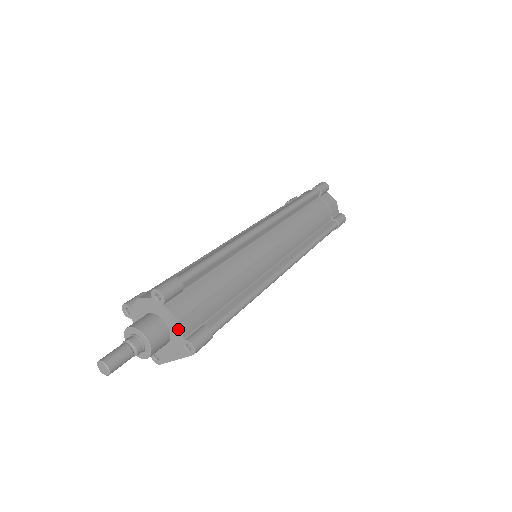
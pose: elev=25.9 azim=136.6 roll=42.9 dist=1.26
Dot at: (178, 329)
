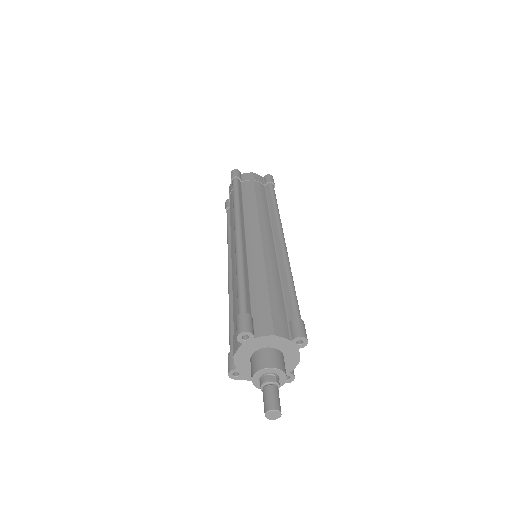
Dot at: (293, 366)
